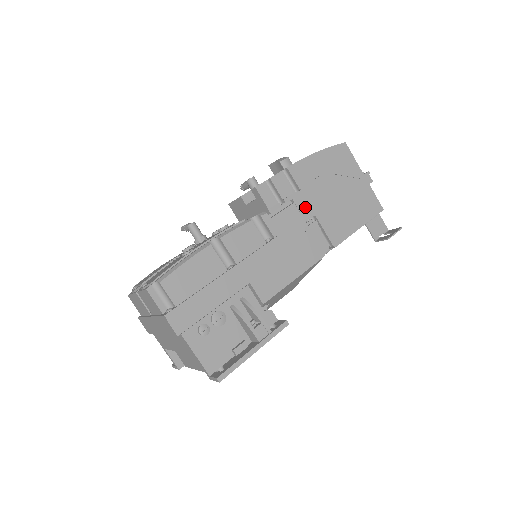
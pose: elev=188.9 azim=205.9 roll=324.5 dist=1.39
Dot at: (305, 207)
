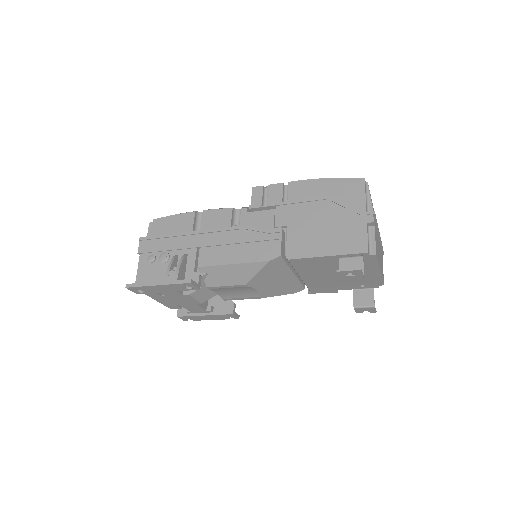
Dot at: (283, 216)
